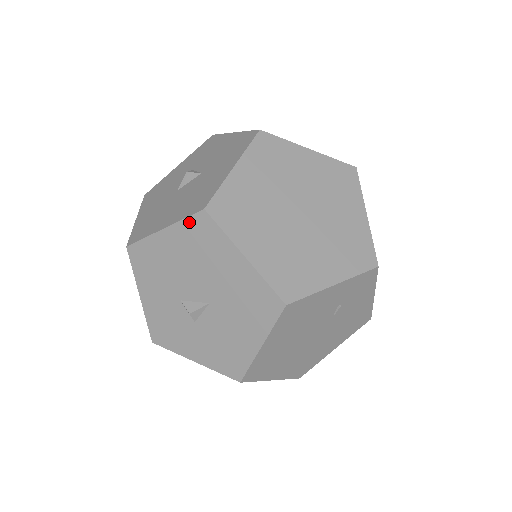
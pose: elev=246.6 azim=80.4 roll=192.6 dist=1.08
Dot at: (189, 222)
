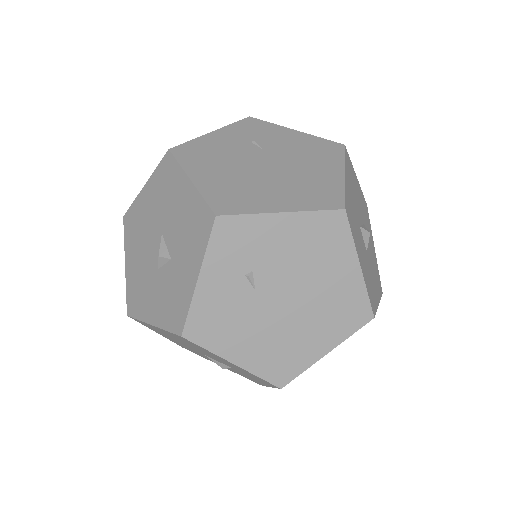
Dot at: (126, 234)
